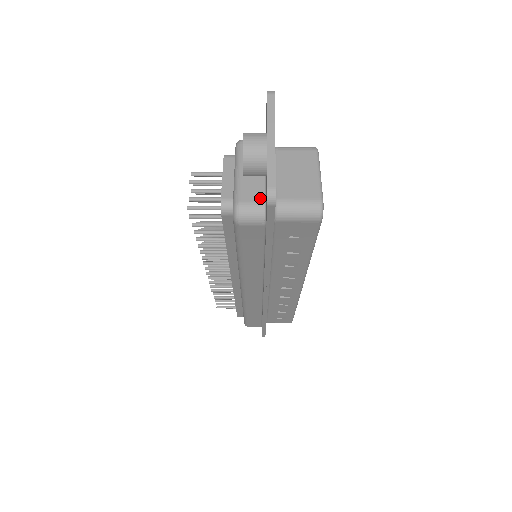
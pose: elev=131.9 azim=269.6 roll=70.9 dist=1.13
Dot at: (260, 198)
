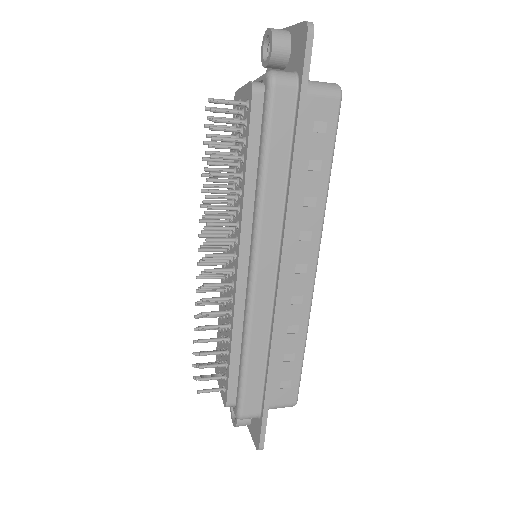
Dot at: occluded
